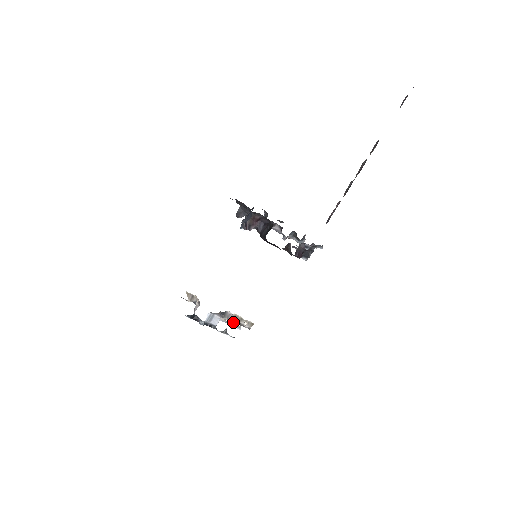
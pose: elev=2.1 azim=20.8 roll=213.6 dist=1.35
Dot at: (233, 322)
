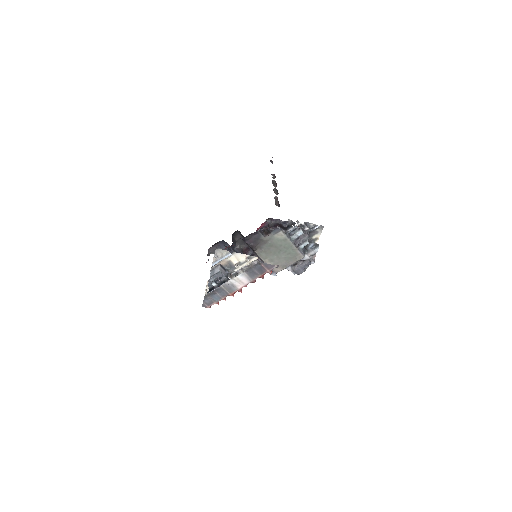
Dot at: (241, 269)
